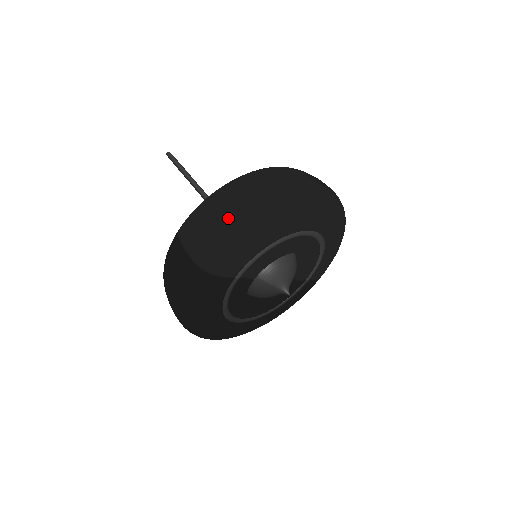
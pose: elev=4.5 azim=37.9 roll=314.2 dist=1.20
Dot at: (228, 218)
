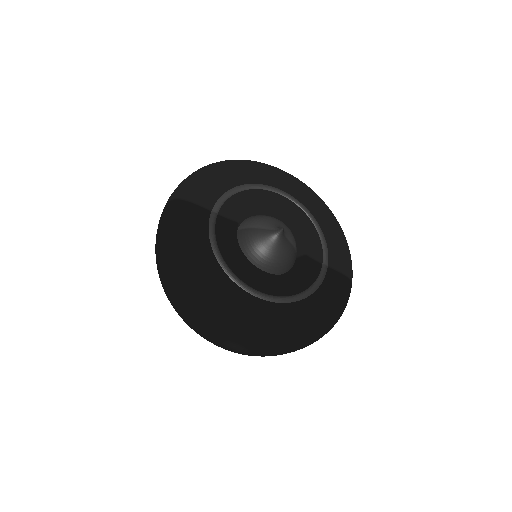
Dot at: occluded
